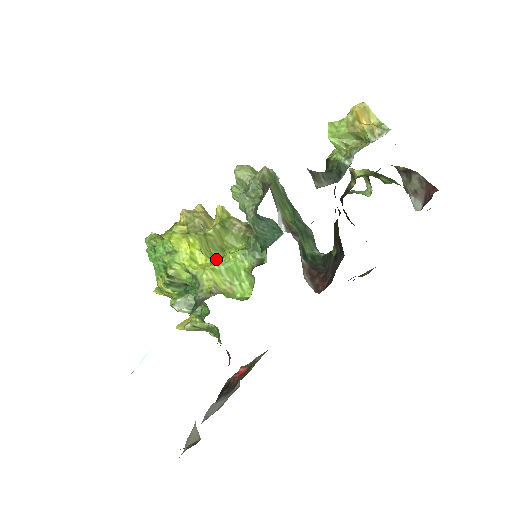
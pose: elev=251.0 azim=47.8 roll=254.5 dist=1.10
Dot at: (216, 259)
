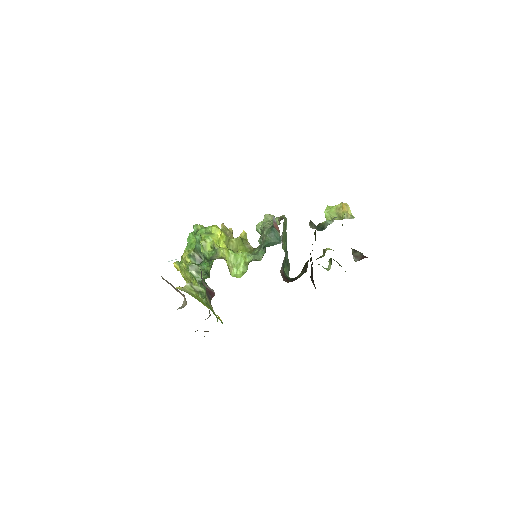
Dot at: (231, 250)
